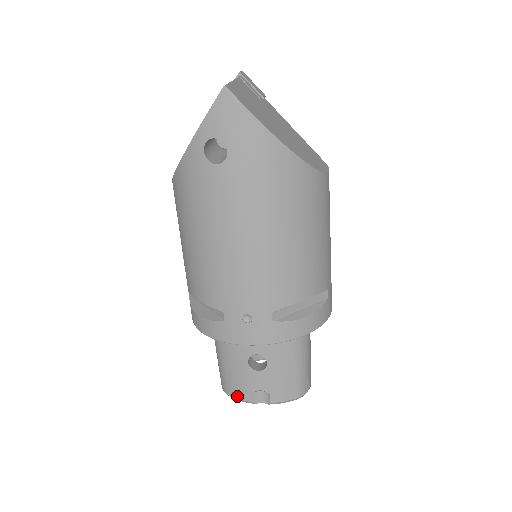
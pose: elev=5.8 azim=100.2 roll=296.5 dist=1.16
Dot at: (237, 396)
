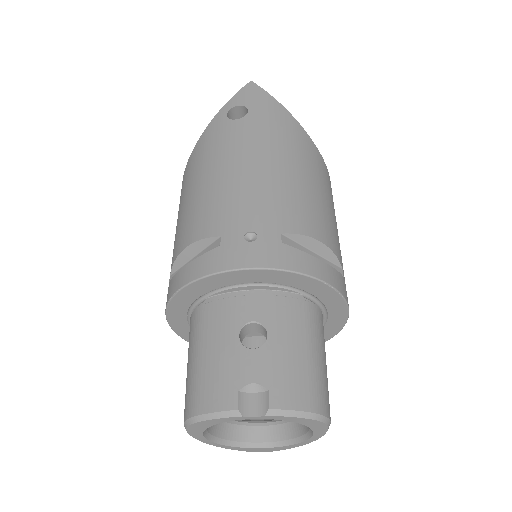
Dot at: (212, 407)
